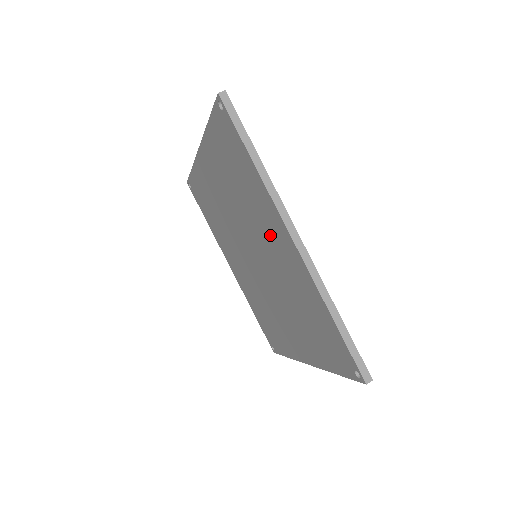
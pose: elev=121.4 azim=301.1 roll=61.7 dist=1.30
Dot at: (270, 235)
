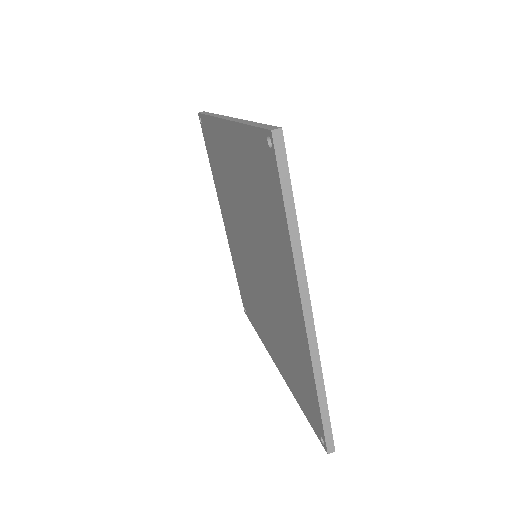
Dot at: (280, 280)
